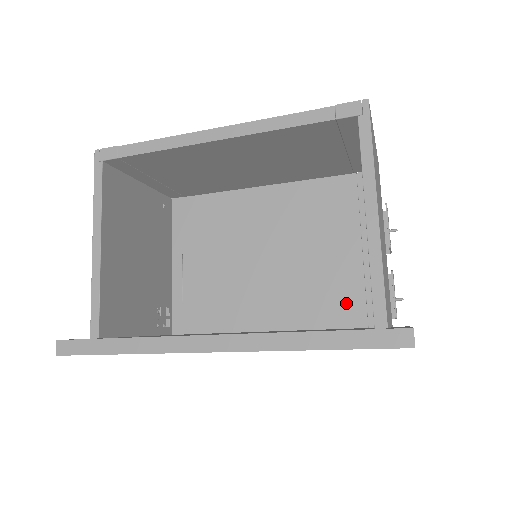
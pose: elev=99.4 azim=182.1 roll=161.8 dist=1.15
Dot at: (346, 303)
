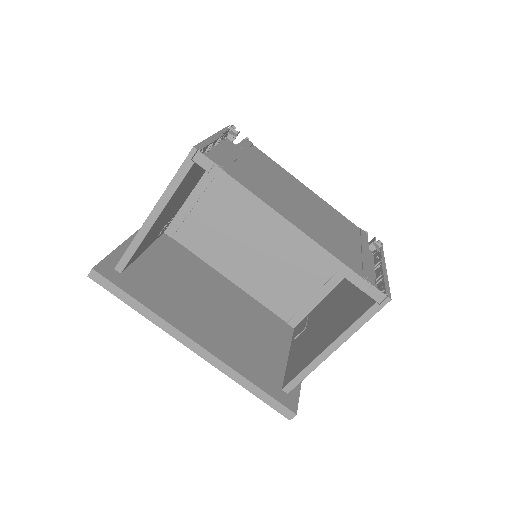
Dot at: (287, 303)
